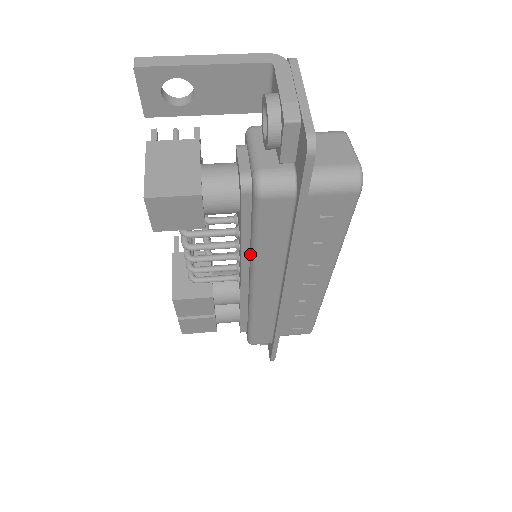
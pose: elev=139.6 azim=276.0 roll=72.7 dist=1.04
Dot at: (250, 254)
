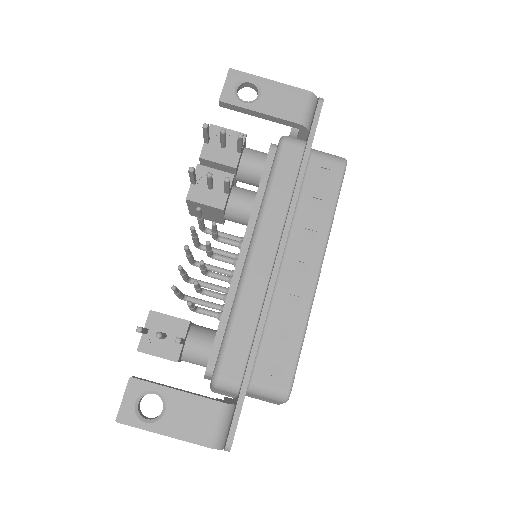
Dot at: occluded
